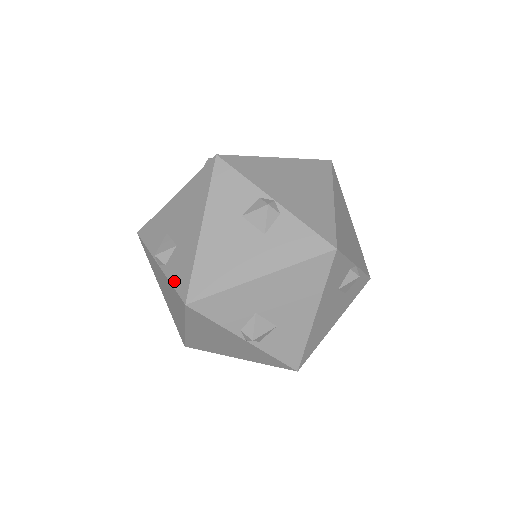
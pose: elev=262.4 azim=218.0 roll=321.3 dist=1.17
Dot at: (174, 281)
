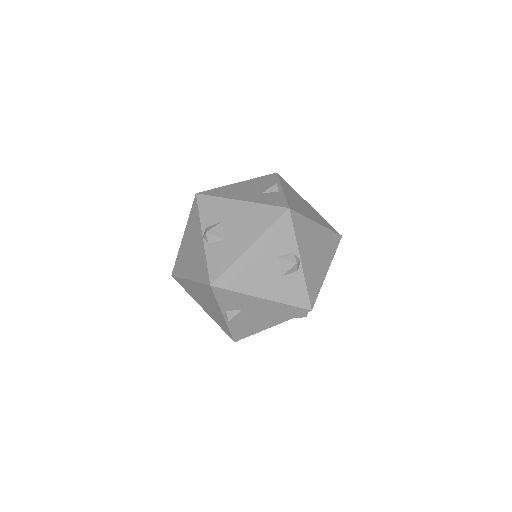
Dot at: (210, 262)
